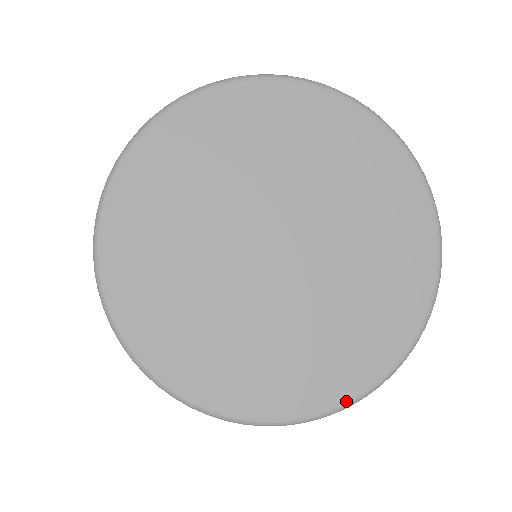
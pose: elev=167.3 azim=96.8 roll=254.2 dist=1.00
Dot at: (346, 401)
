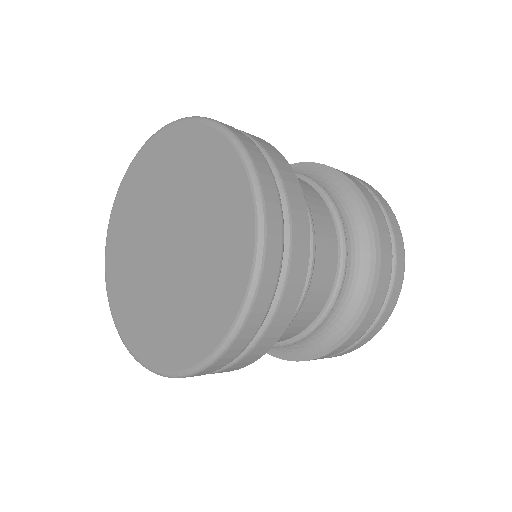
Dot at: (217, 346)
